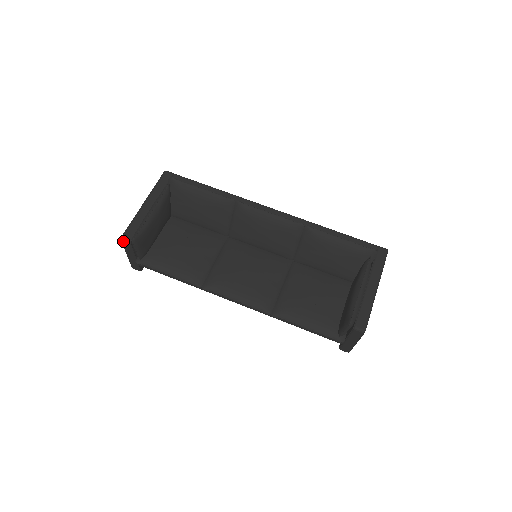
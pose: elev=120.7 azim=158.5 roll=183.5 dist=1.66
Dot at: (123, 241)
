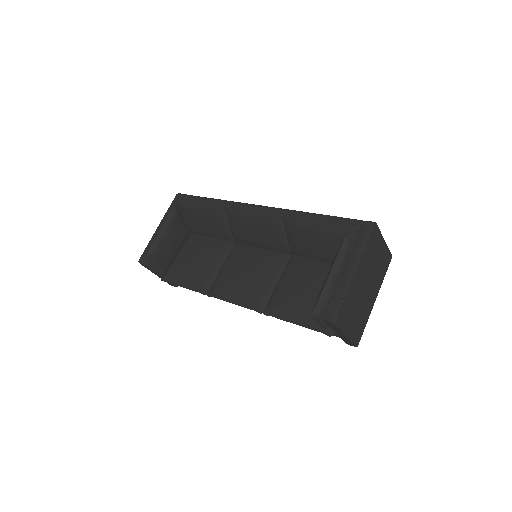
Dot at: (141, 264)
